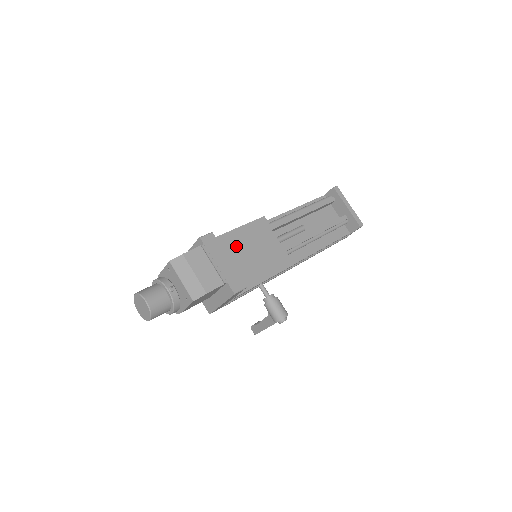
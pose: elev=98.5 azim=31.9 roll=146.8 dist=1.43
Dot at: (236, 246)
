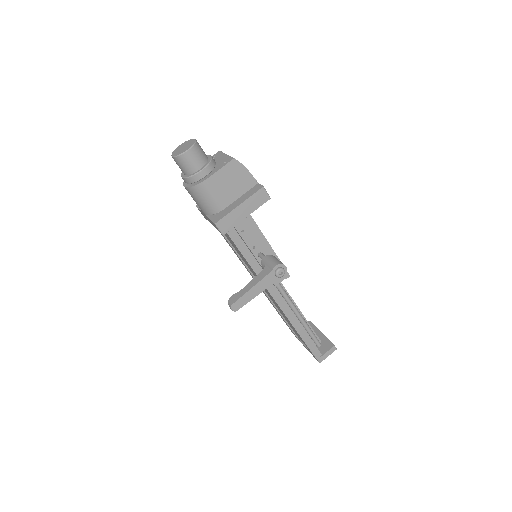
Dot at: occluded
